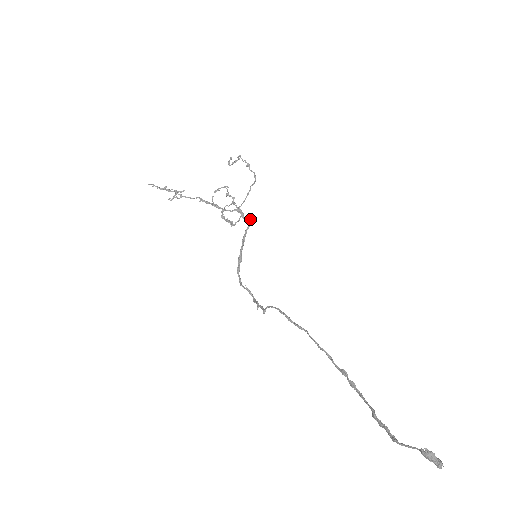
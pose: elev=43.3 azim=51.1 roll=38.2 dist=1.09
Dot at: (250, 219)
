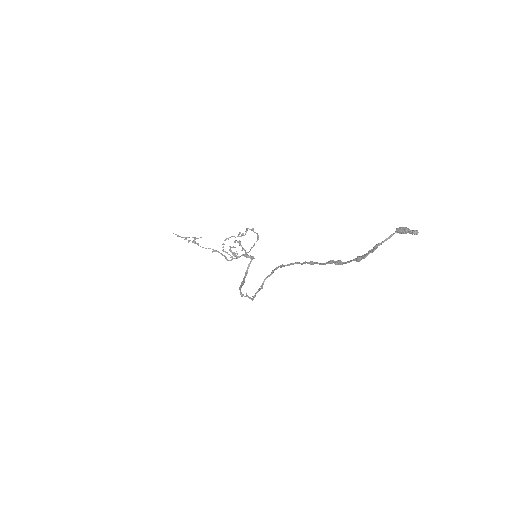
Dot at: (253, 256)
